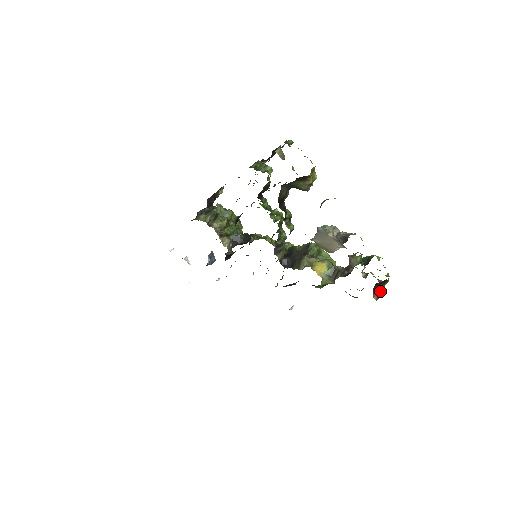
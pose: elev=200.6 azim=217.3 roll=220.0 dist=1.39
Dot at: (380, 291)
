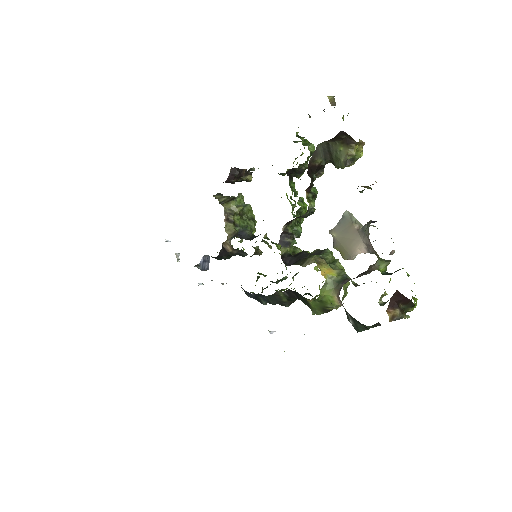
Dot at: (399, 311)
